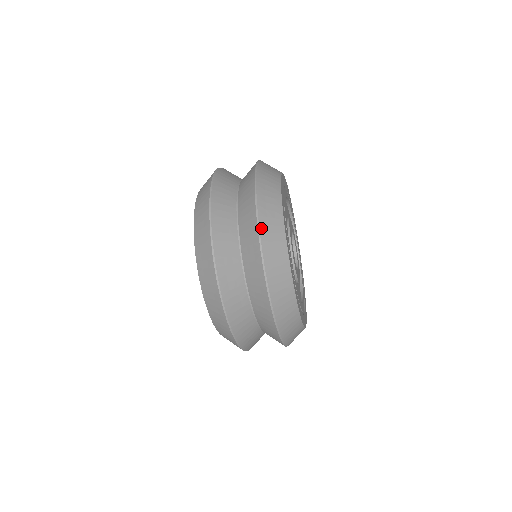
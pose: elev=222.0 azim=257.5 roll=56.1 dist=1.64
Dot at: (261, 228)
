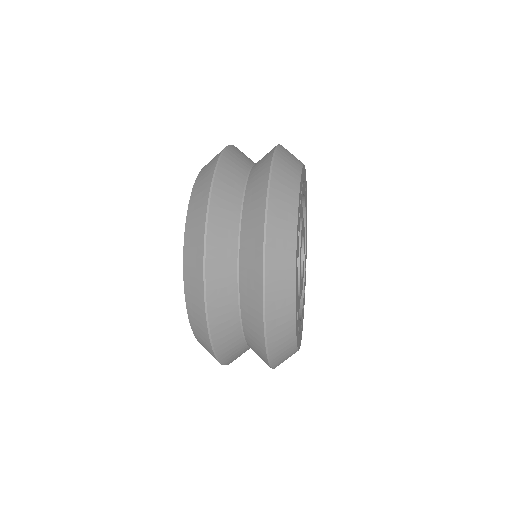
Dot at: (267, 308)
